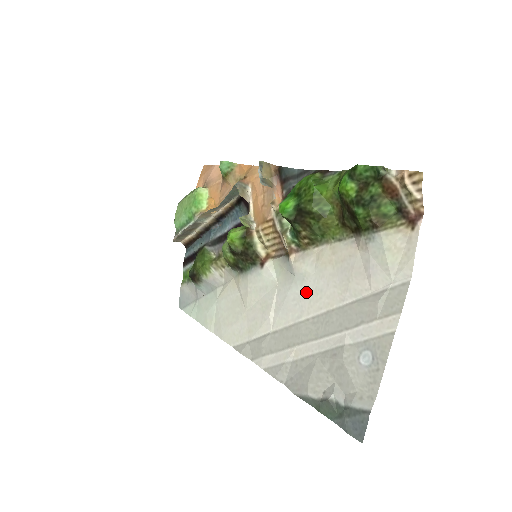
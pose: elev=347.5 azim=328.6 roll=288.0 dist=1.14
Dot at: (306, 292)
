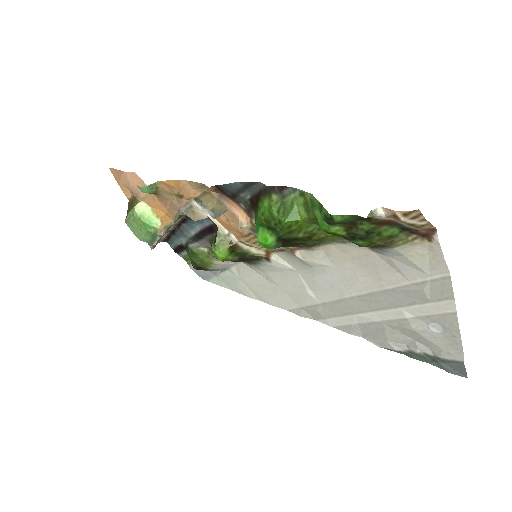
Dot at: (335, 279)
